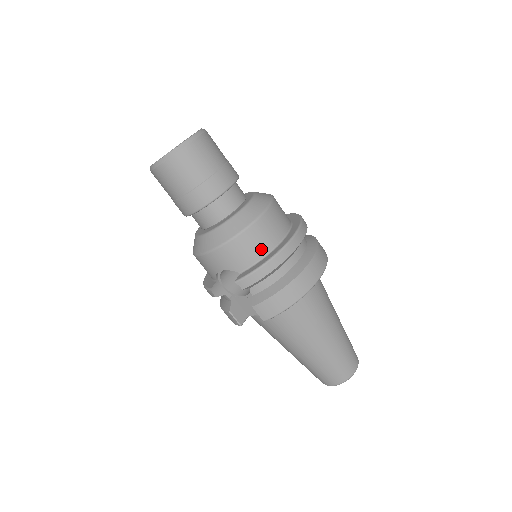
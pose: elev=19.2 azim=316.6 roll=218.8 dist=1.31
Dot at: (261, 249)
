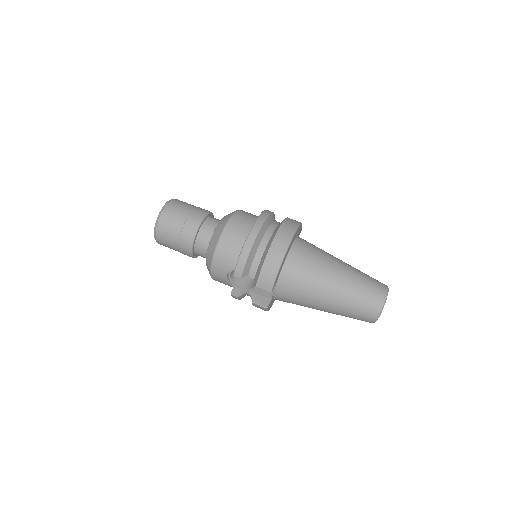
Dot at: (238, 245)
